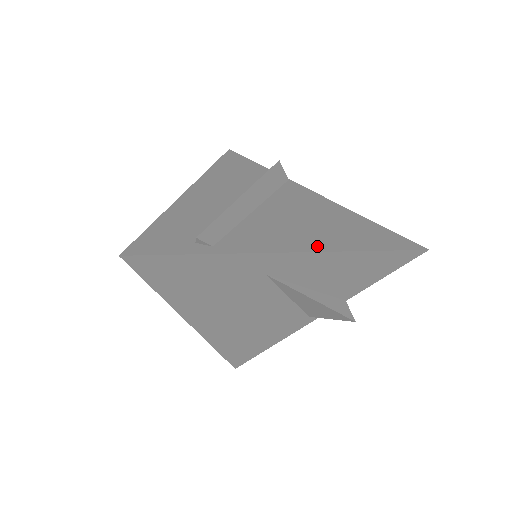
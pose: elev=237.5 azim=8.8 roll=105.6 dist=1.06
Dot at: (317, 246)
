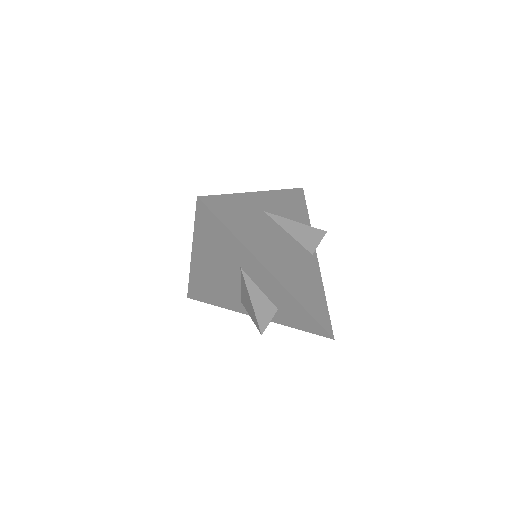
Dot at: occluded
